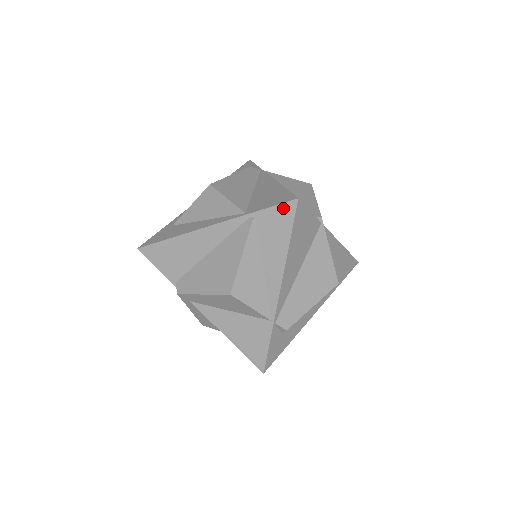
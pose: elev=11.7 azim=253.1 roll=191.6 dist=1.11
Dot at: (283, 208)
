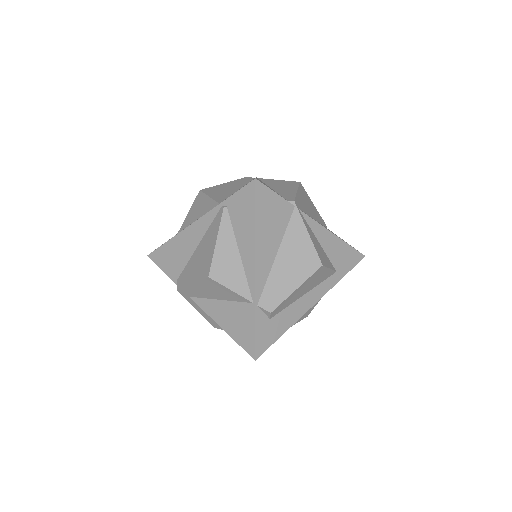
Dot at: (245, 191)
